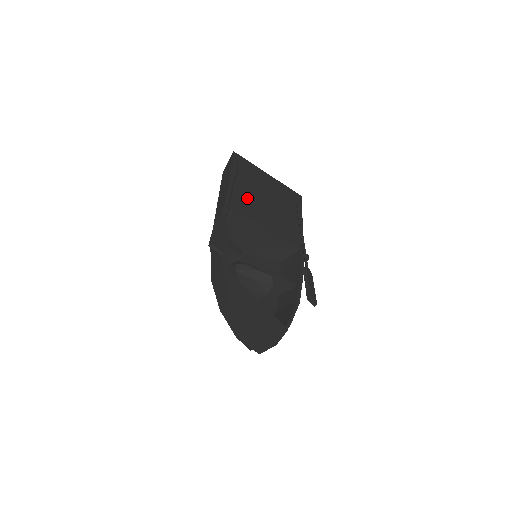
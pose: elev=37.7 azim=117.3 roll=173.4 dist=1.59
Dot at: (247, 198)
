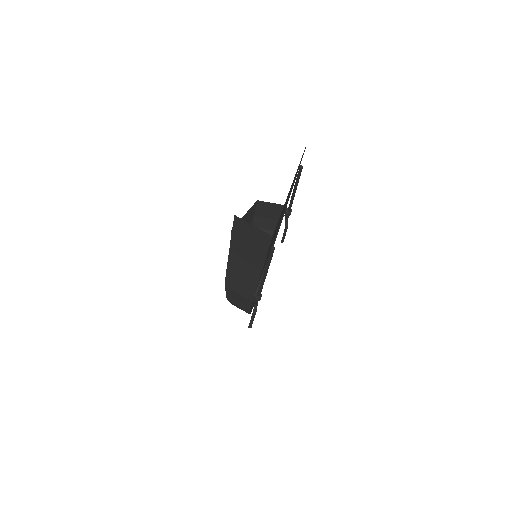
Dot at: occluded
